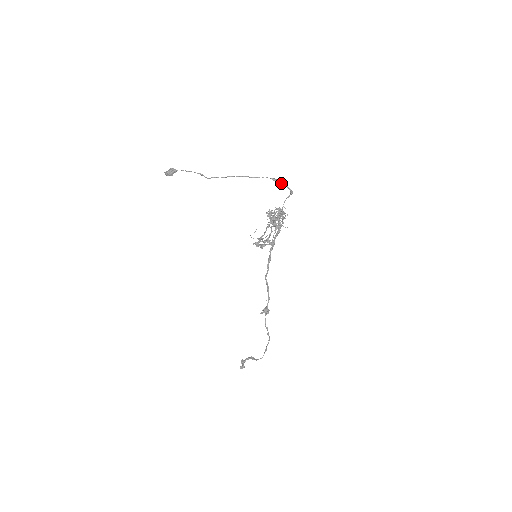
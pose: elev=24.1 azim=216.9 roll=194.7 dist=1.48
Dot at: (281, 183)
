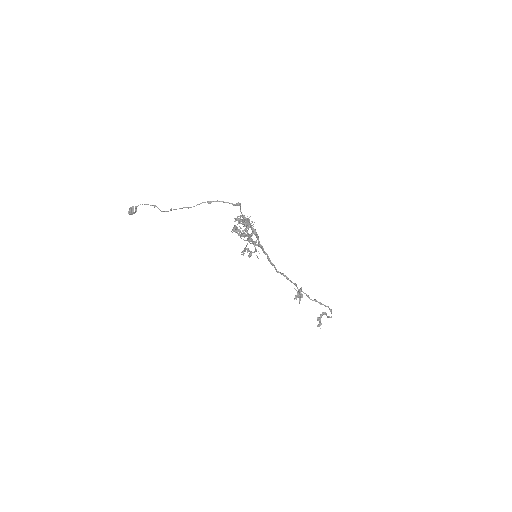
Dot at: occluded
